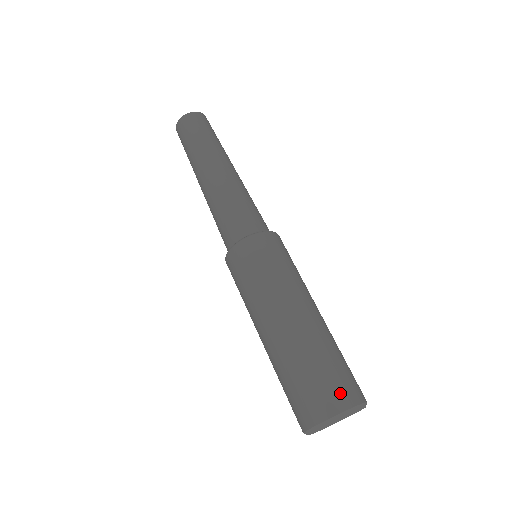
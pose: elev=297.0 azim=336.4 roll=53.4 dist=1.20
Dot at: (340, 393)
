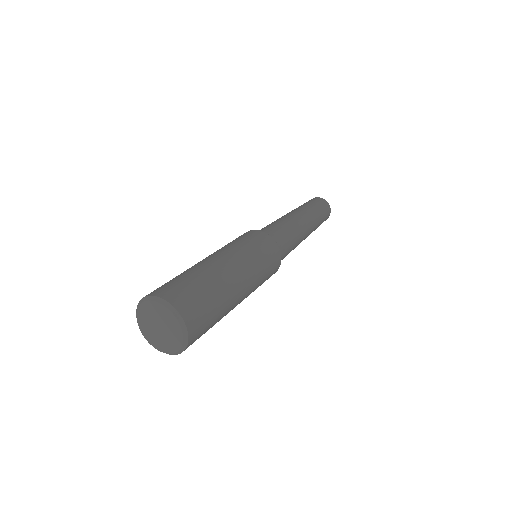
Dot at: (167, 289)
